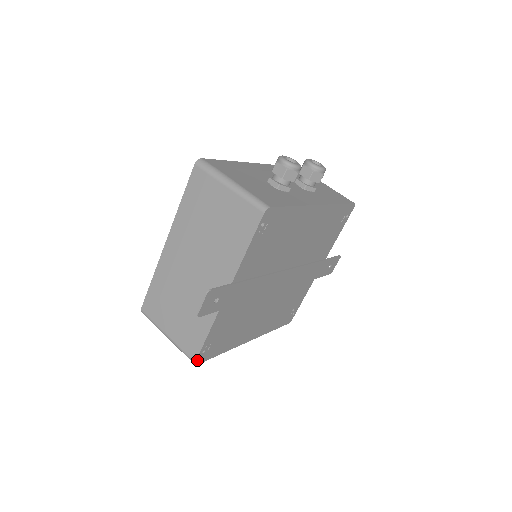
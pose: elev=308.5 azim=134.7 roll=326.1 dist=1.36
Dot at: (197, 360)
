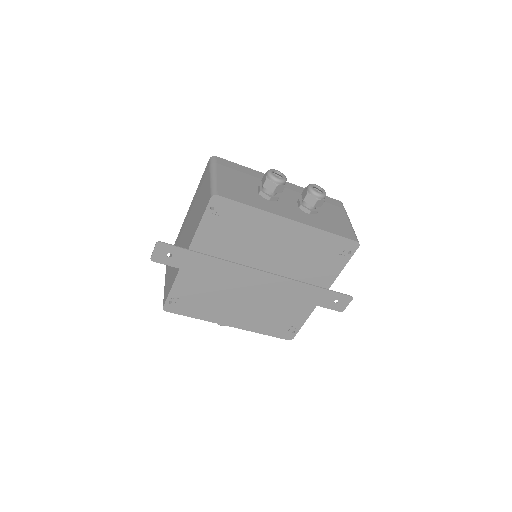
Dot at: (165, 307)
